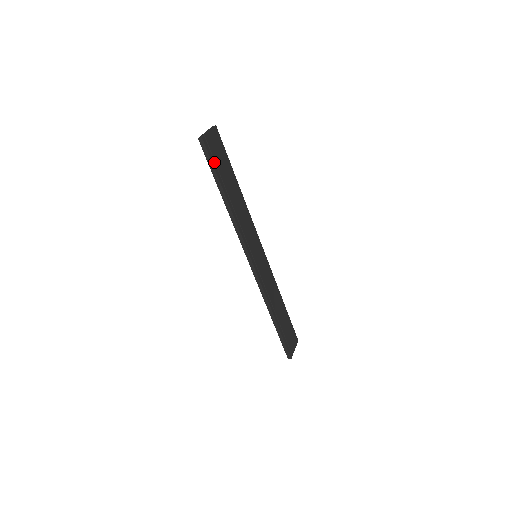
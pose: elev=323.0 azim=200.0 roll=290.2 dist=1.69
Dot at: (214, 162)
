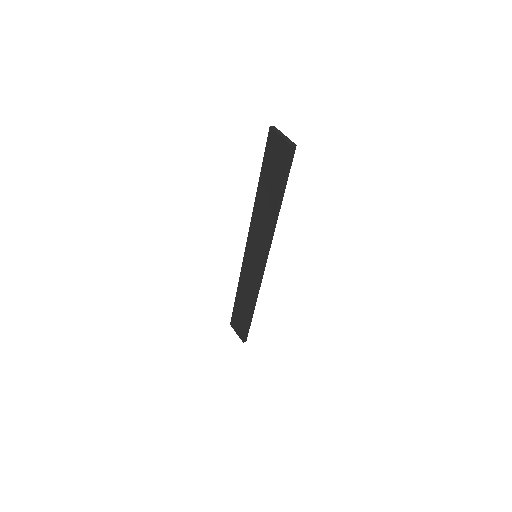
Dot at: (287, 170)
